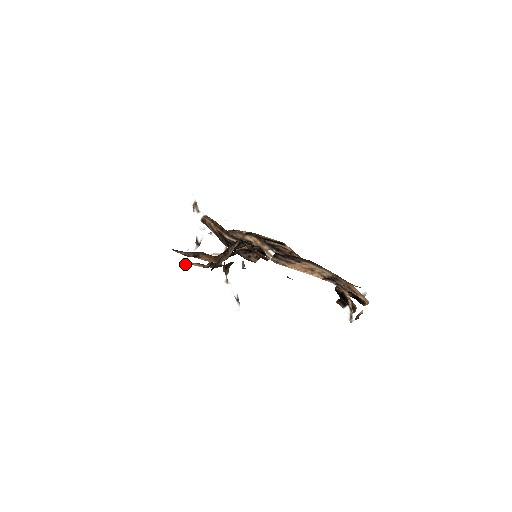
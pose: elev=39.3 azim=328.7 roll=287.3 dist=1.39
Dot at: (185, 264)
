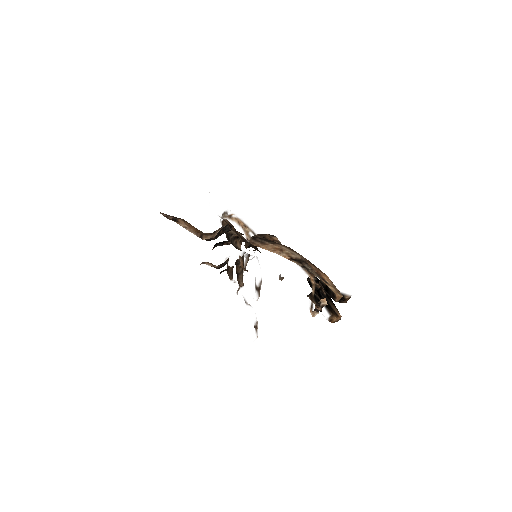
Dot at: (201, 263)
